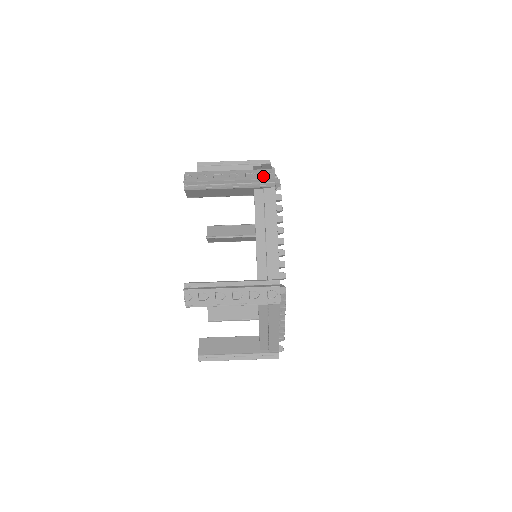
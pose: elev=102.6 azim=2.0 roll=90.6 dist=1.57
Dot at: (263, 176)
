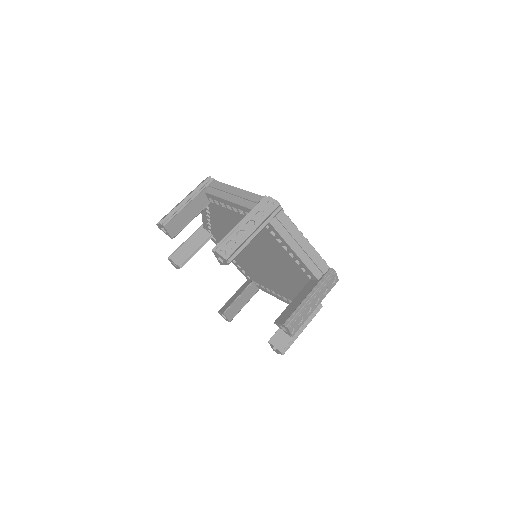
Dot at: occluded
